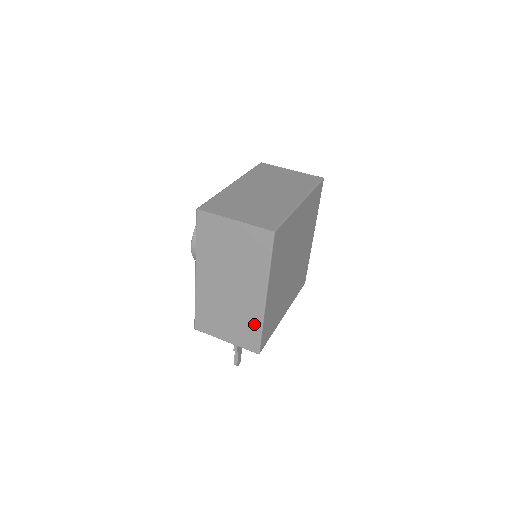
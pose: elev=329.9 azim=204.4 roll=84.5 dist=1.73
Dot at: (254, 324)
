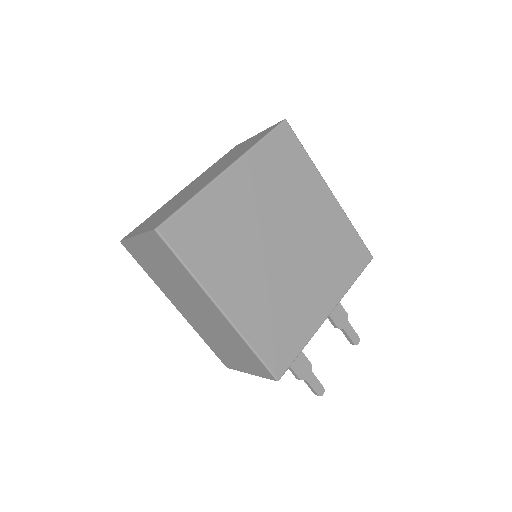
Dot at: (243, 345)
